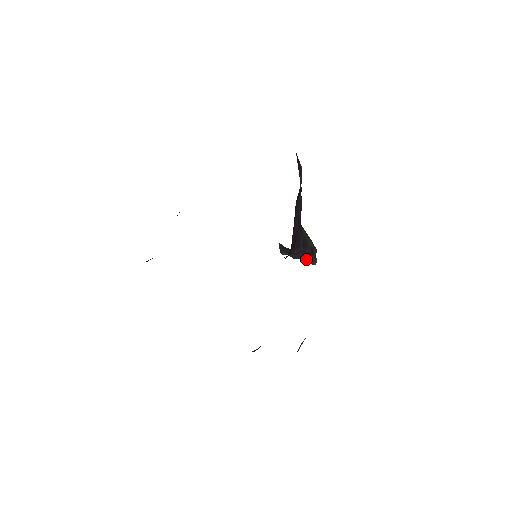
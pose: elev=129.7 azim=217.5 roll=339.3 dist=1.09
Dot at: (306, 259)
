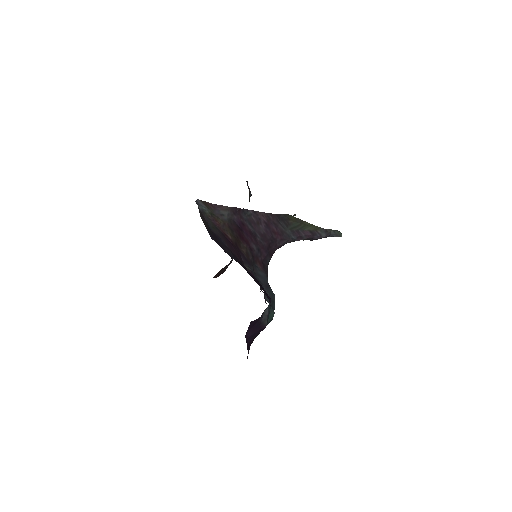
Dot at: (315, 239)
